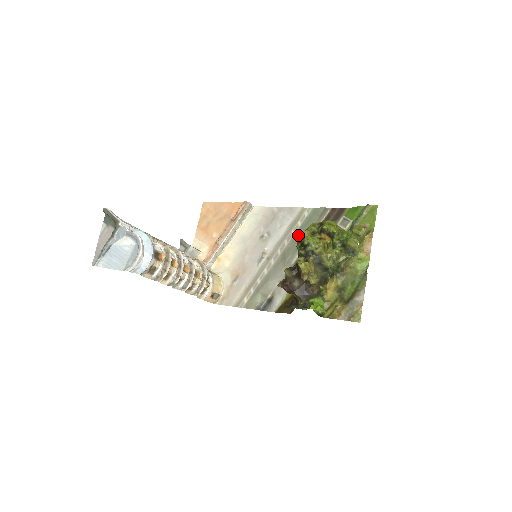
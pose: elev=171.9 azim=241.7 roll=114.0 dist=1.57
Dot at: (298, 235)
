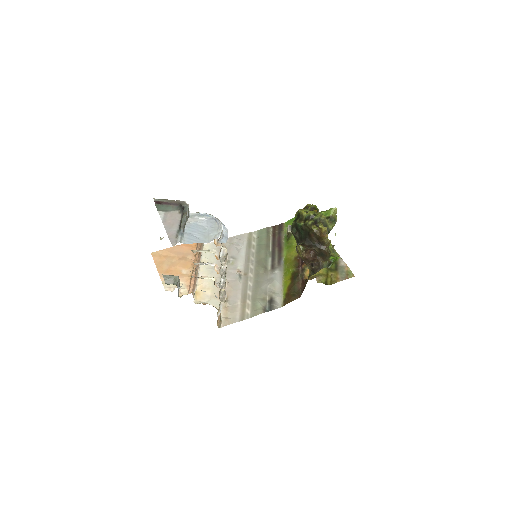
Dot at: (259, 250)
